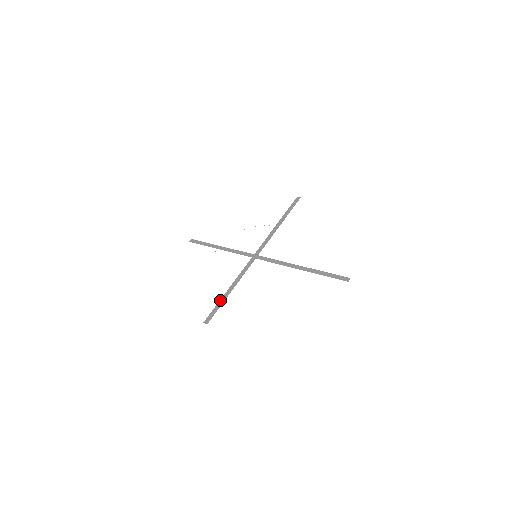
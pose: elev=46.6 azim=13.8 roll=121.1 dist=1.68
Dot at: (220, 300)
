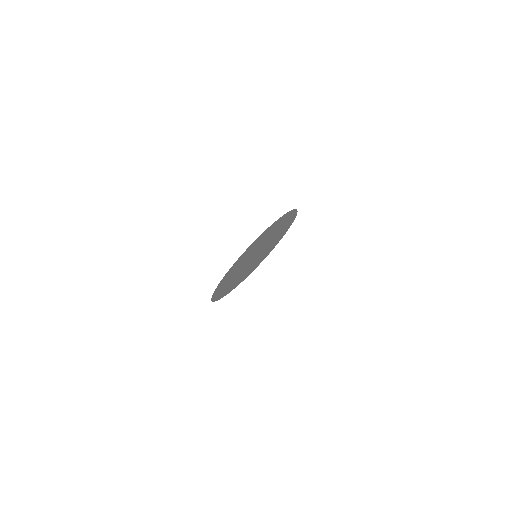
Dot at: occluded
